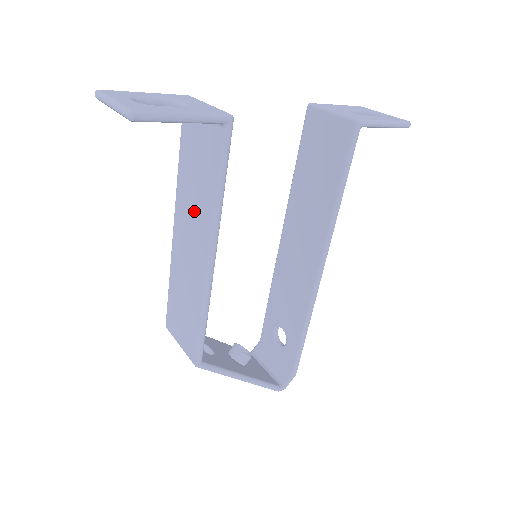
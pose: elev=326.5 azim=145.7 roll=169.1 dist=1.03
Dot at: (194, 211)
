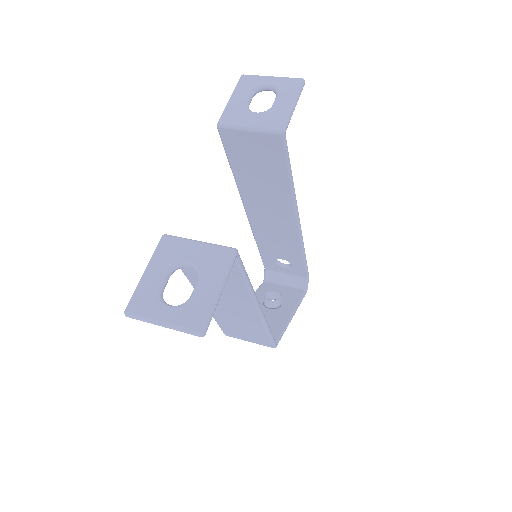
Dot at: (223, 293)
